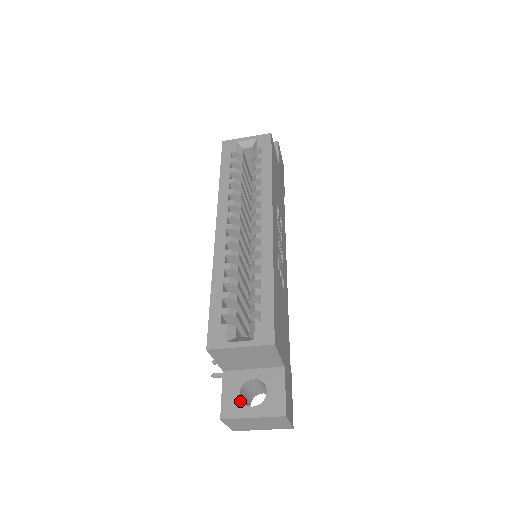
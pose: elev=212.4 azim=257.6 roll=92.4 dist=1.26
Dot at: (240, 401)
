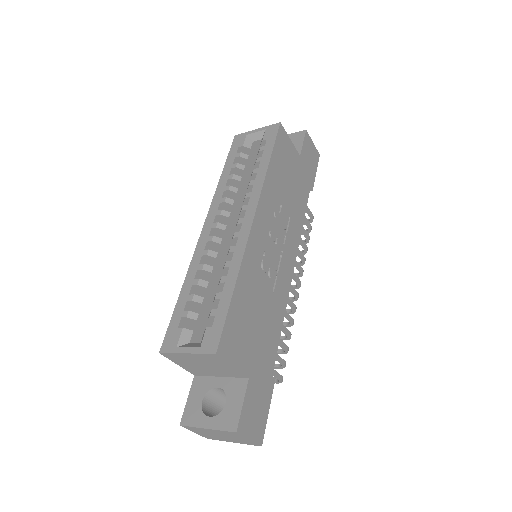
Dot at: (200, 409)
